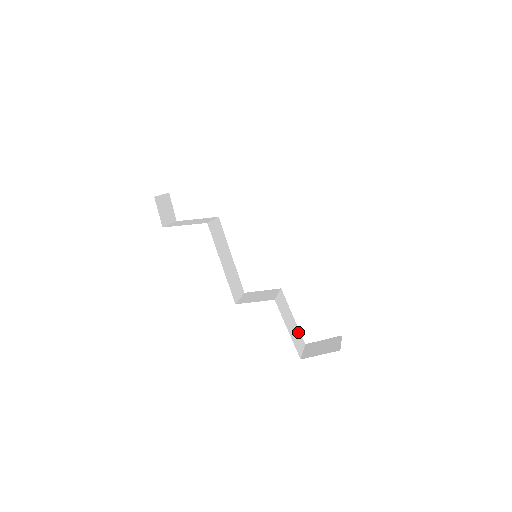
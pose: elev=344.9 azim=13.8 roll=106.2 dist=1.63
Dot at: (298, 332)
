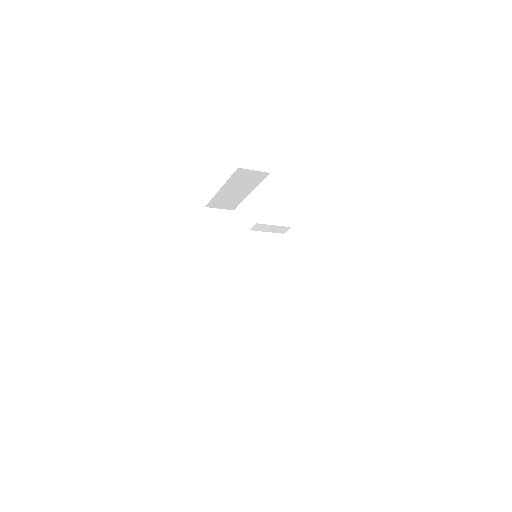
Dot at: (287, 354)
